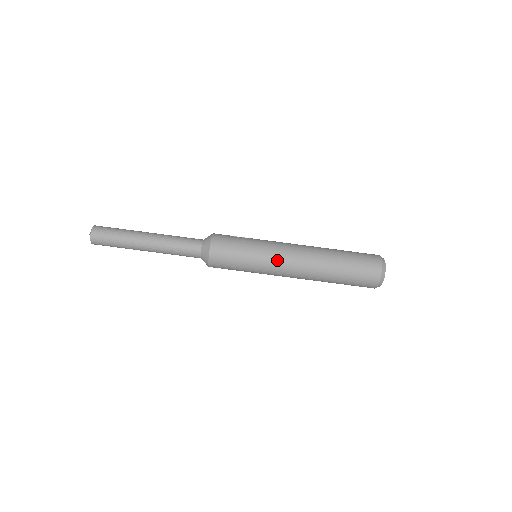
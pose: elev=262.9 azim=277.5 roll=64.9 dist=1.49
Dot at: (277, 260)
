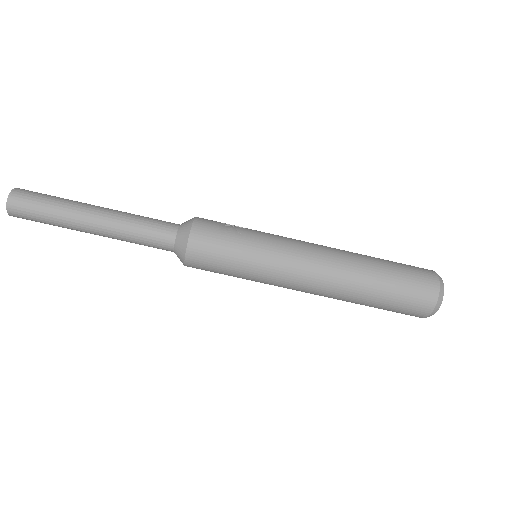
Dot at: (288, 265)
